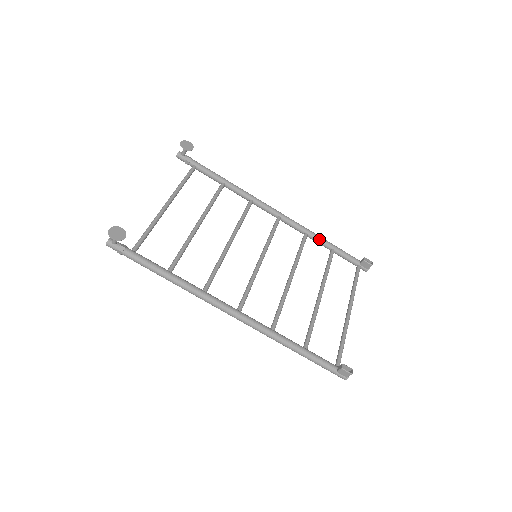
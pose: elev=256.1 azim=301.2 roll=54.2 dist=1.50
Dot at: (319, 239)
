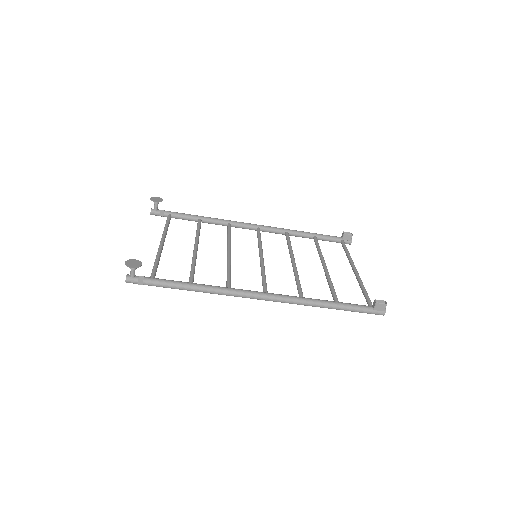
Dot at: (299, 233)
